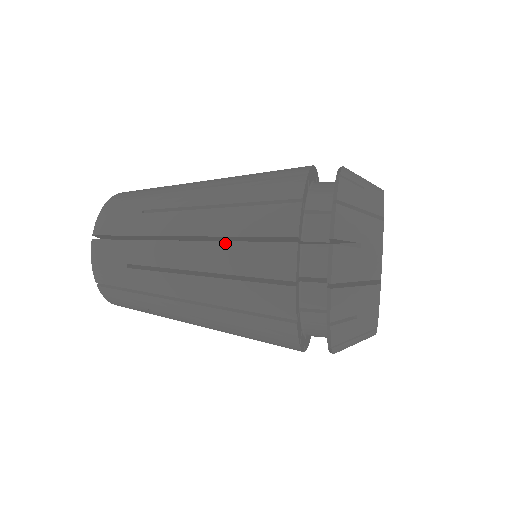
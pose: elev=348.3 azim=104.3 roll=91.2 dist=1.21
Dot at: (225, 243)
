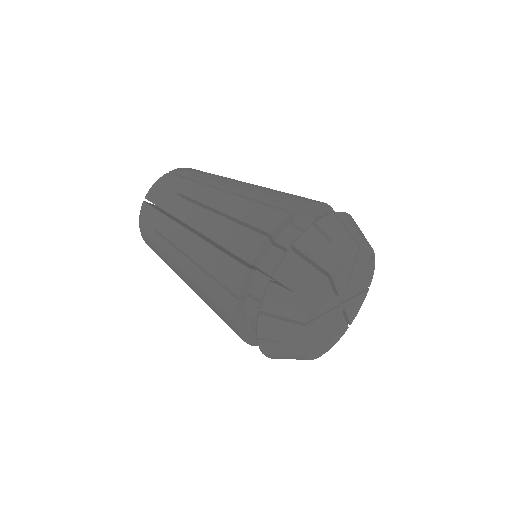
Dot at: (209, 245)
